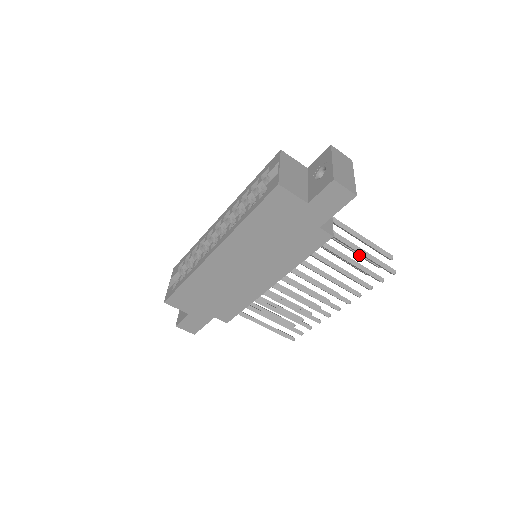
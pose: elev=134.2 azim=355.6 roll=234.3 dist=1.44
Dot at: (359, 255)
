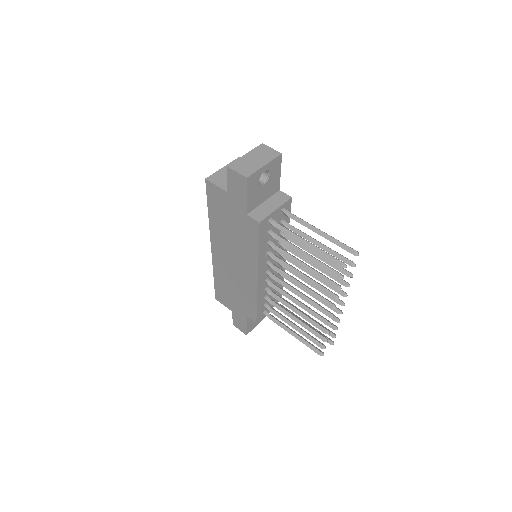
Dot at: occluded
